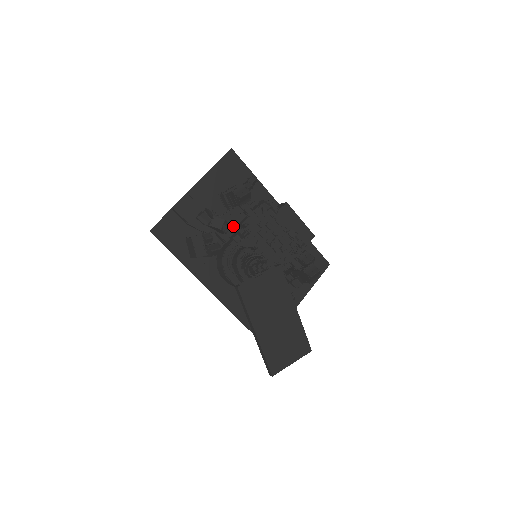
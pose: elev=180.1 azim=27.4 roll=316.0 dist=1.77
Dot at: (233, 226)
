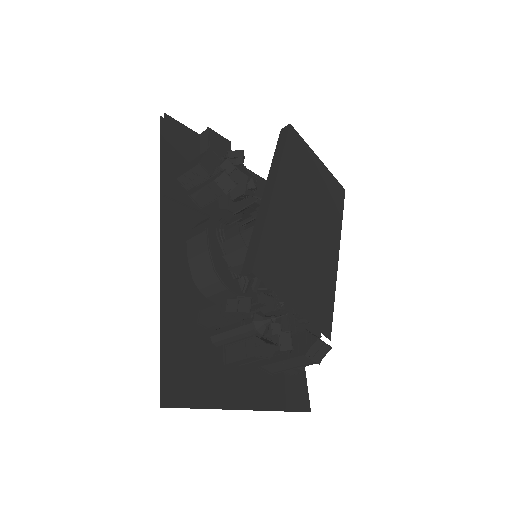
Dot at: occluded
